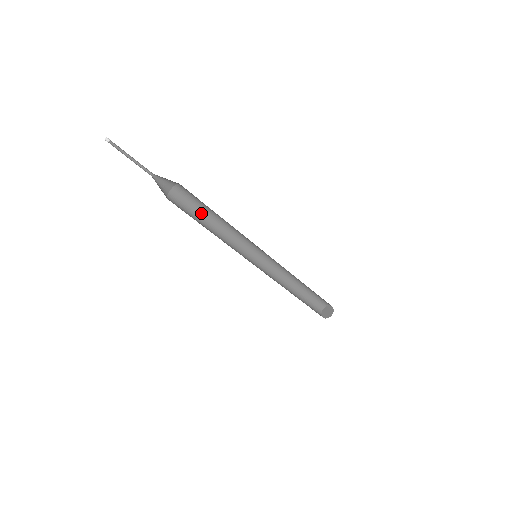
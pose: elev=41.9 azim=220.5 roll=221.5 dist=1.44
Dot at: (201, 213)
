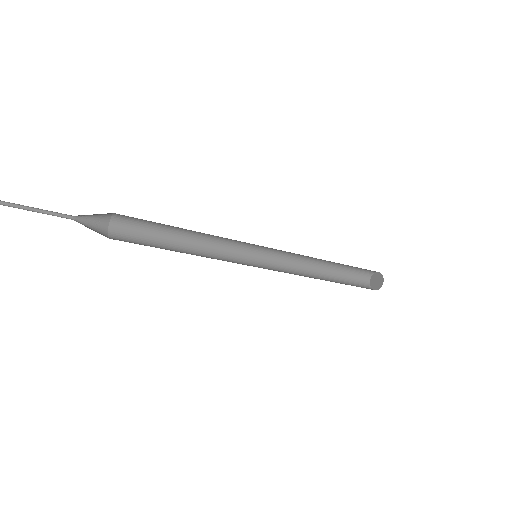
Dot at: (164, 230)
